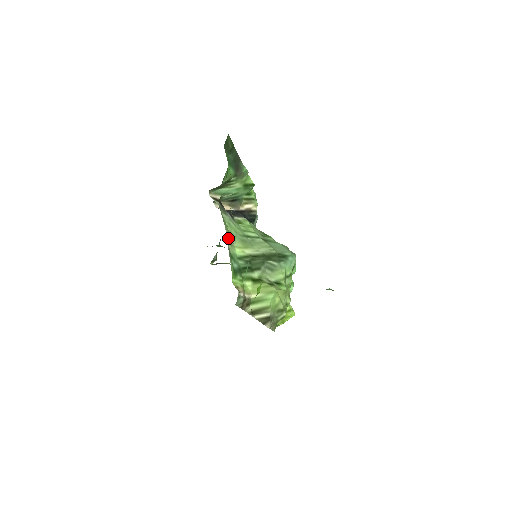
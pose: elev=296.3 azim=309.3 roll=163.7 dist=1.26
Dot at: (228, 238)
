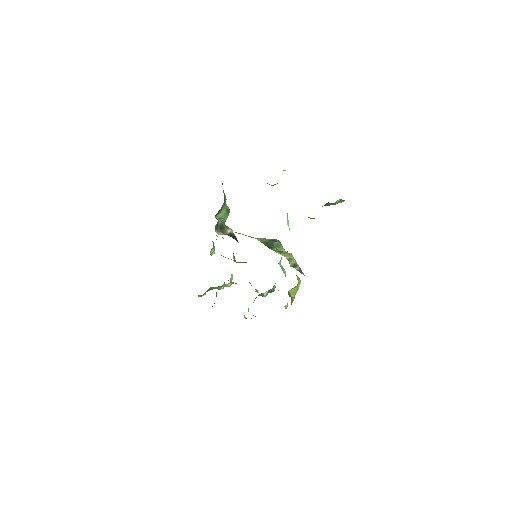
Dot at: occluded
